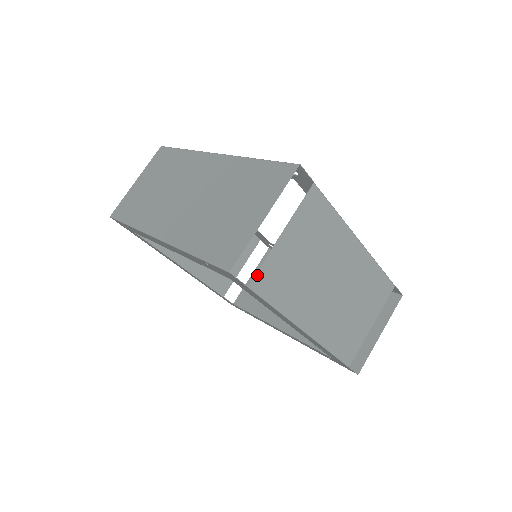
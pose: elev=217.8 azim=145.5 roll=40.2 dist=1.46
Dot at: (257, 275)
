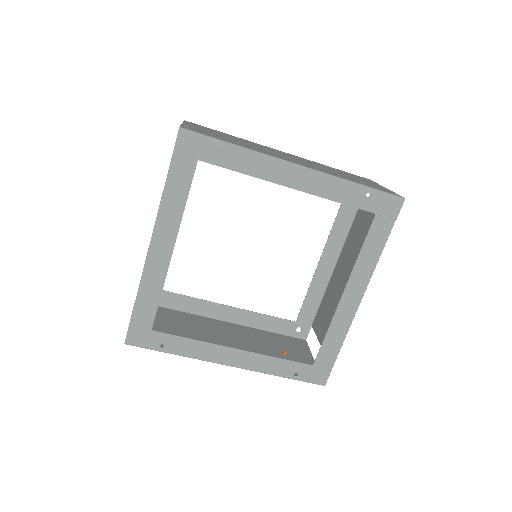
Dot at: occluded
